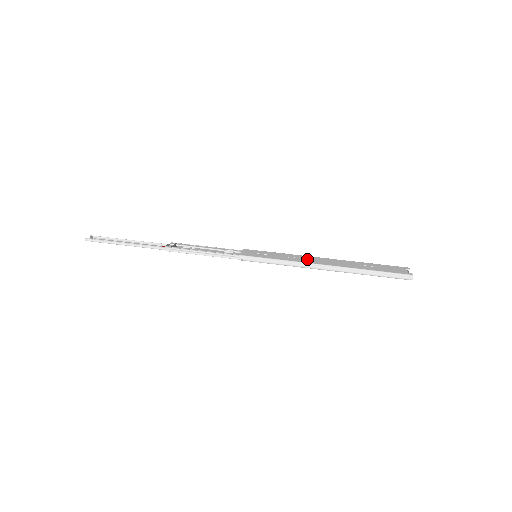
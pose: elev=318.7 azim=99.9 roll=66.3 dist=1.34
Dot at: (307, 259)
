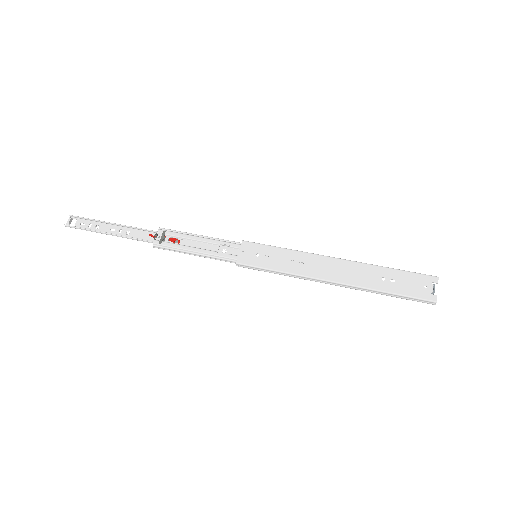
Dot at: (315, 266)
